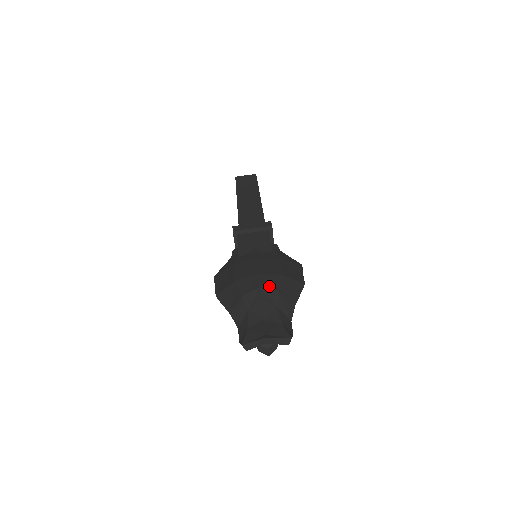
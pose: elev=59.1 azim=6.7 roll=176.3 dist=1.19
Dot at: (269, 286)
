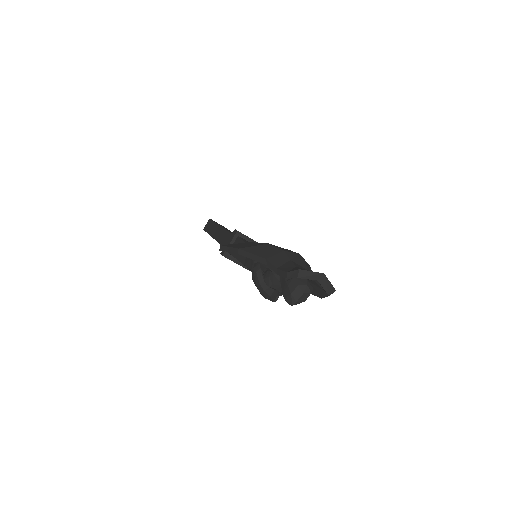
Dot at: occluded
